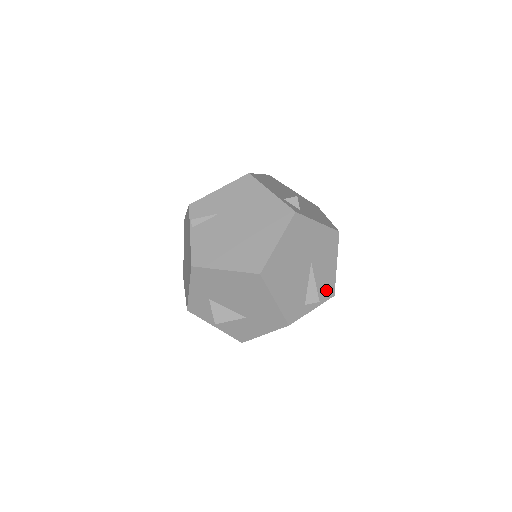
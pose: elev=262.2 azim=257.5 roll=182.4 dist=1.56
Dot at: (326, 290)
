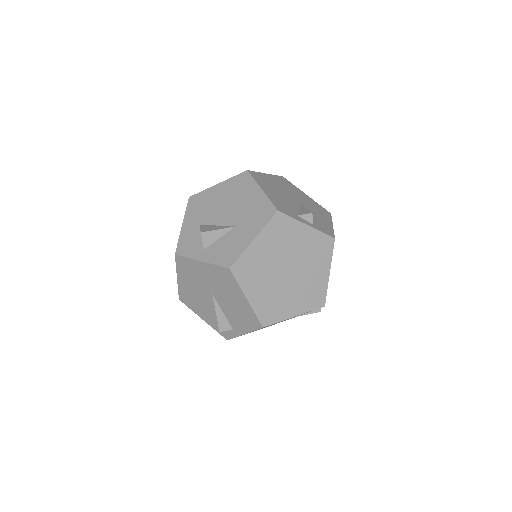
Dot at: (323, 228)
